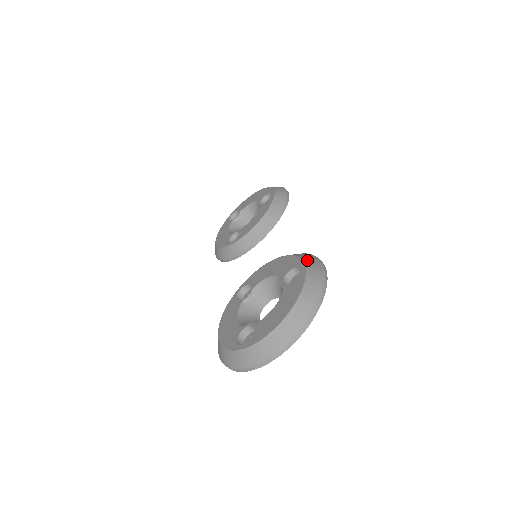
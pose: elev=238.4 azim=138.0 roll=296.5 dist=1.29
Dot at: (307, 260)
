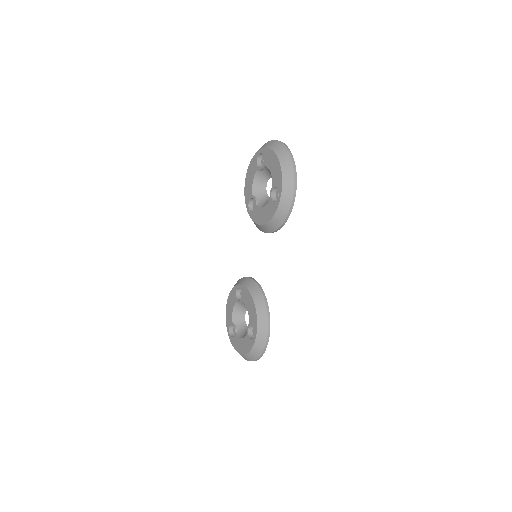
Dot at: (259, 332)
